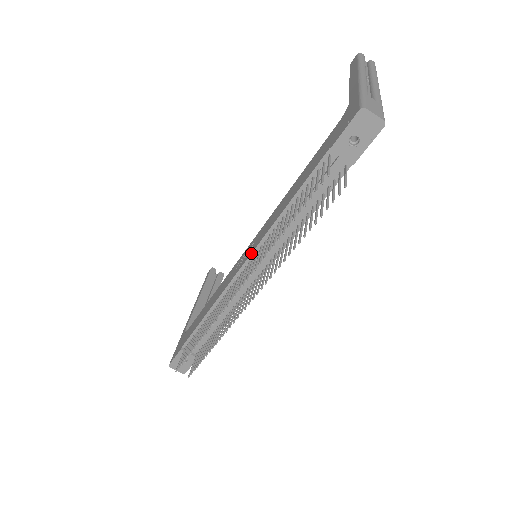
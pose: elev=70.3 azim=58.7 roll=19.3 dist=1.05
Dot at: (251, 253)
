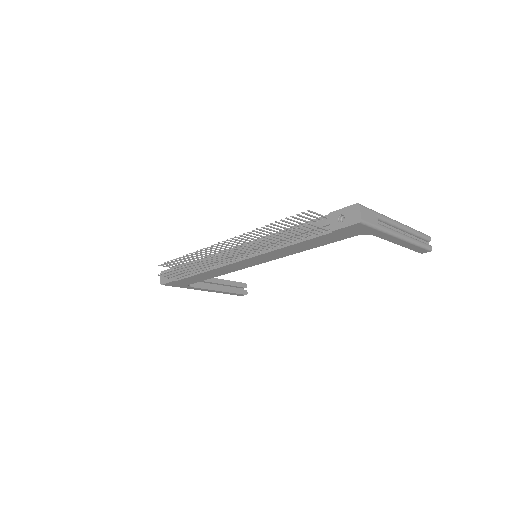
Dot at: occluded
